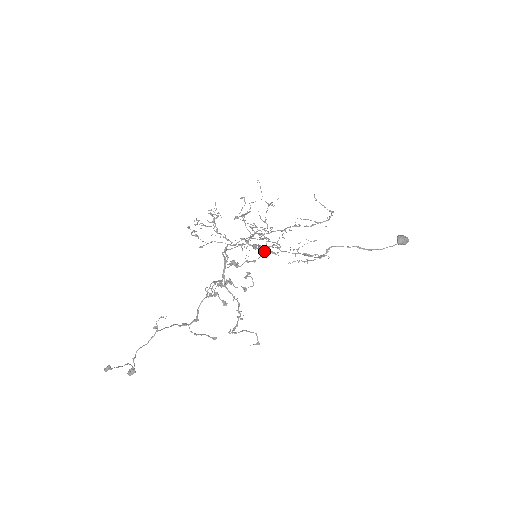
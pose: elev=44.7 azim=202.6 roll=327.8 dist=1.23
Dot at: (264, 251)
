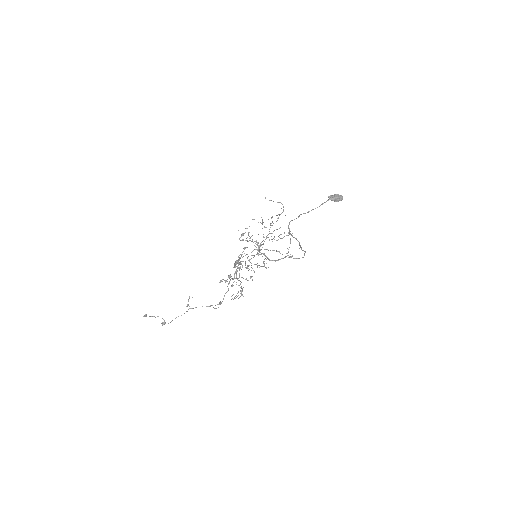
Dot at: (259, 251)
